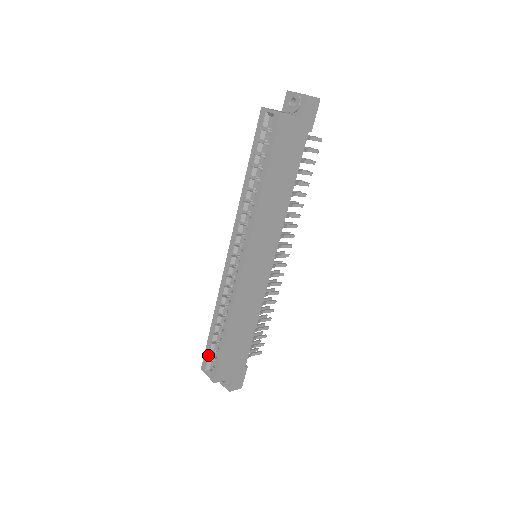
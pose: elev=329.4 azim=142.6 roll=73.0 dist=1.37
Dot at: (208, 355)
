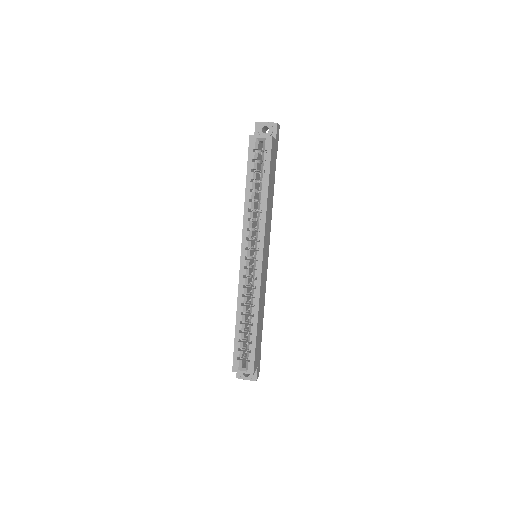
Dot at: (239, 354)
